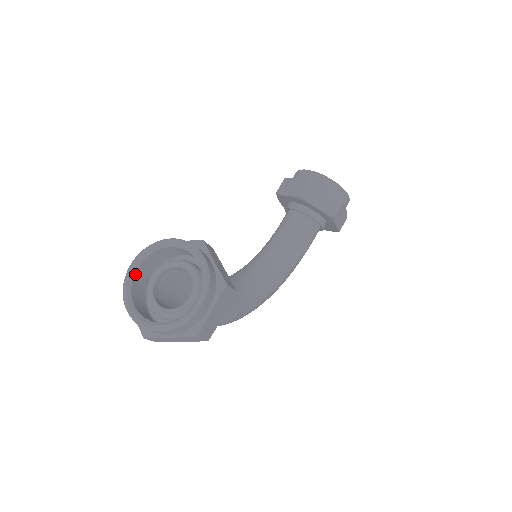
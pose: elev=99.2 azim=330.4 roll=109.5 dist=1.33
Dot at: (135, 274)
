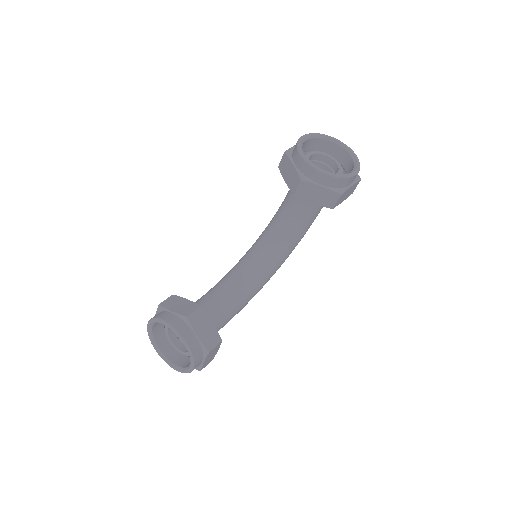
Dot at: (152, 329)
